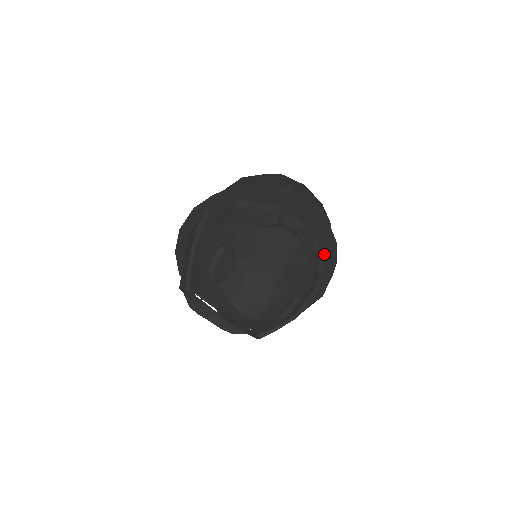
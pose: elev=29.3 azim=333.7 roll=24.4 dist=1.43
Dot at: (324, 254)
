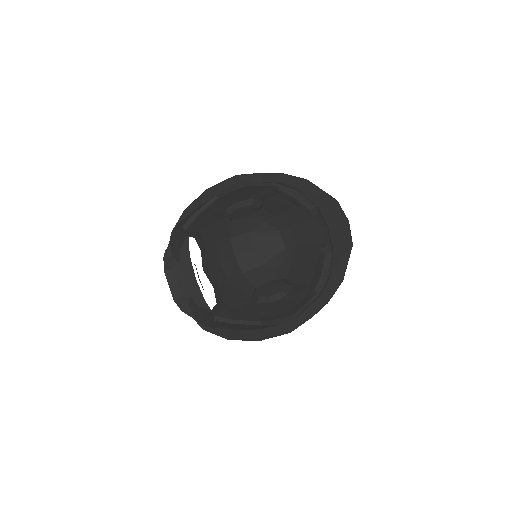
Dot at: (325, 283)
